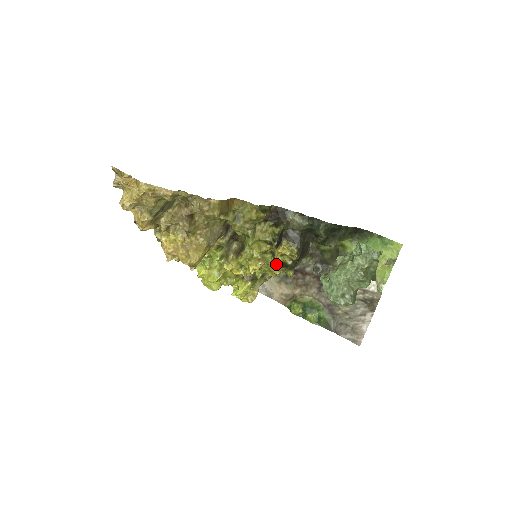
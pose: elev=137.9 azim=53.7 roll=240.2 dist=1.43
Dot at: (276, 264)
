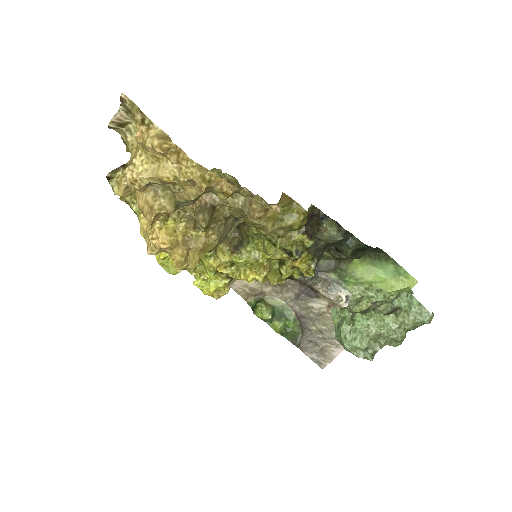
Dot at: (278, 273)
